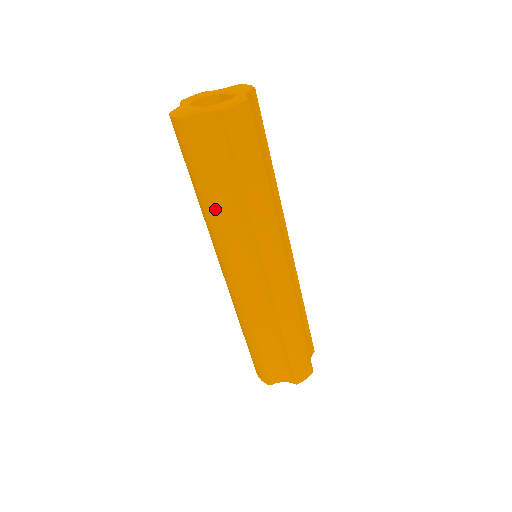
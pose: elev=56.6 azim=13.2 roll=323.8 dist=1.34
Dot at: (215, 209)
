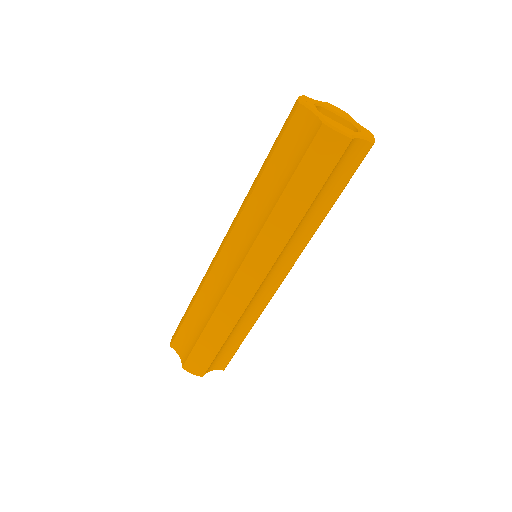
Dot at: (302, 220)
